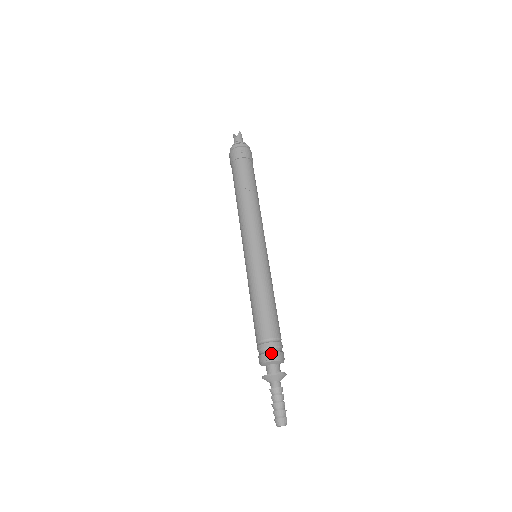
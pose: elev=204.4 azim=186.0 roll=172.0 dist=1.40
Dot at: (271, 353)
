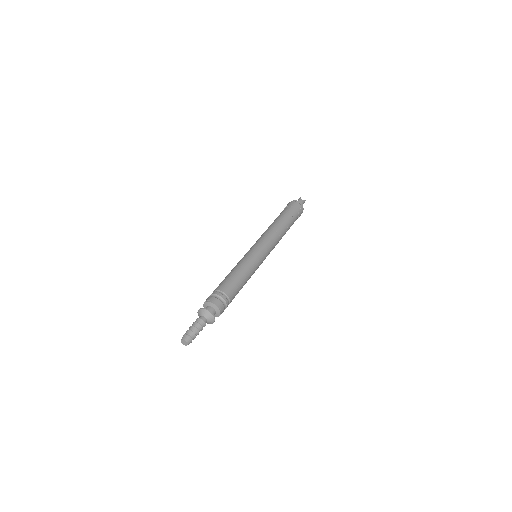
Dot at: (221, 303)
